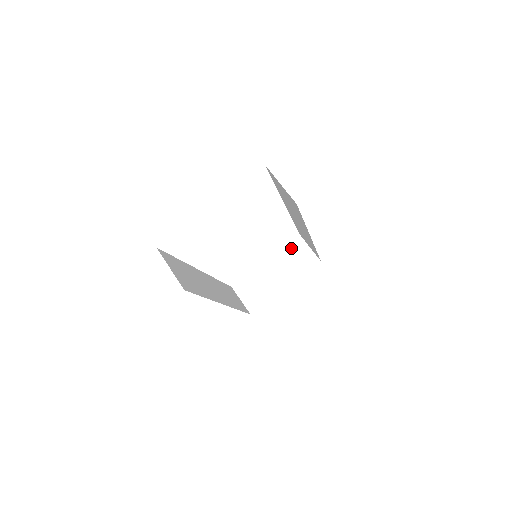
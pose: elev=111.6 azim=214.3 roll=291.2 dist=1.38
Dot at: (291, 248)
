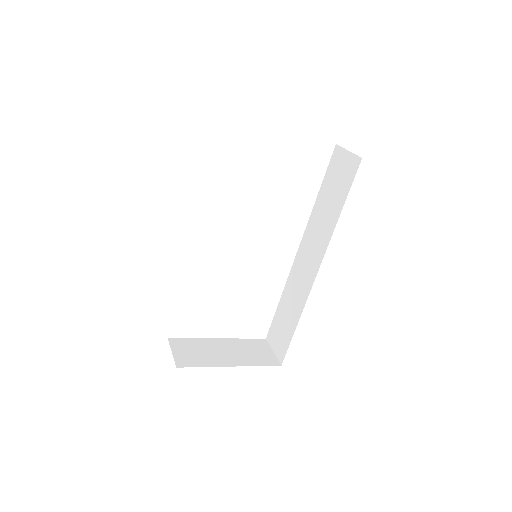
Dot at: (252, 342)
